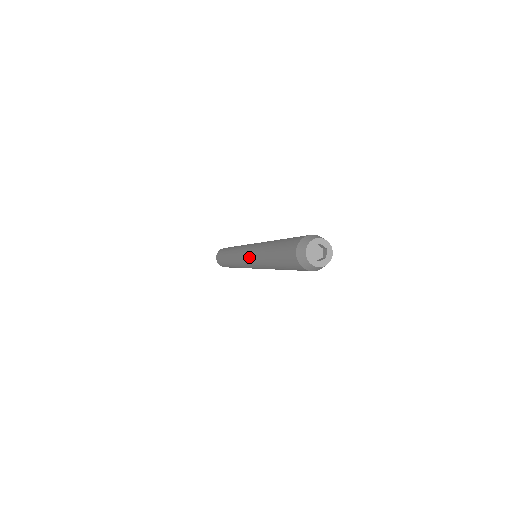
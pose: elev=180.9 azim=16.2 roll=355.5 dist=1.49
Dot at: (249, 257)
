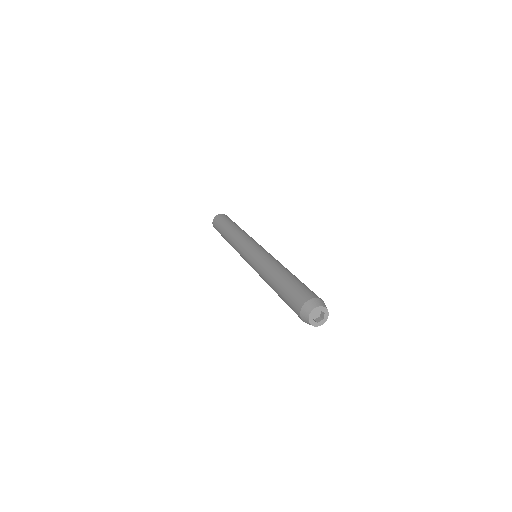
Dot at: occluded
